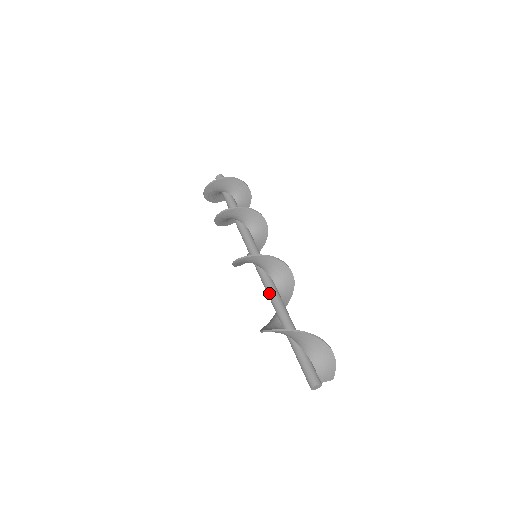
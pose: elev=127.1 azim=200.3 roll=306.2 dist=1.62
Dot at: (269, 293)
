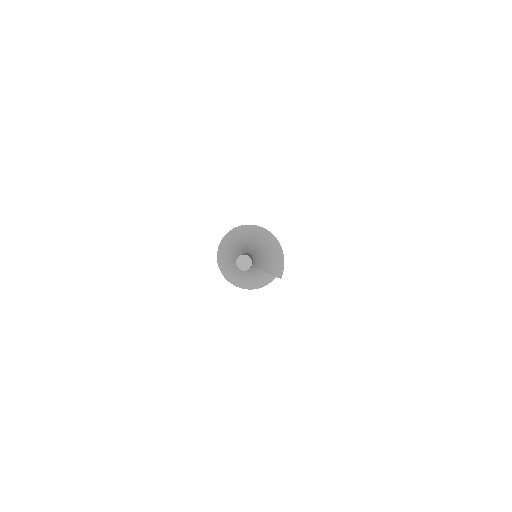
Dot at: occluded
